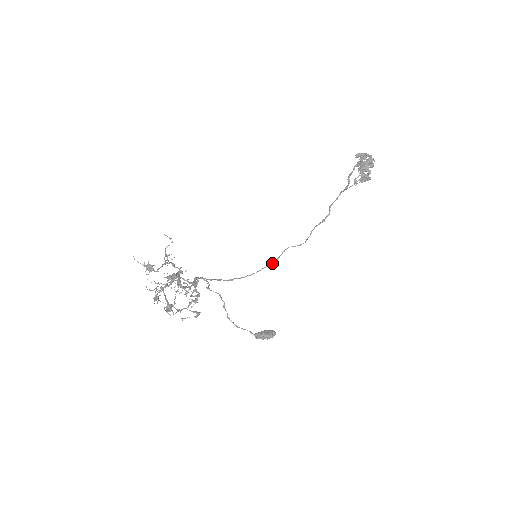
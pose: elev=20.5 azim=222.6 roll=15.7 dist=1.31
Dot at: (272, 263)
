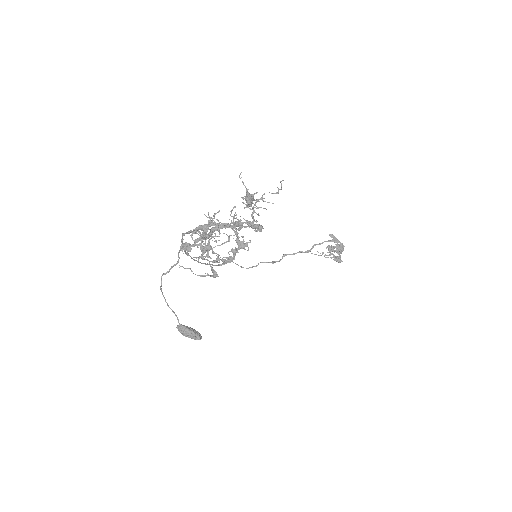
Dot at: (216, 265)
